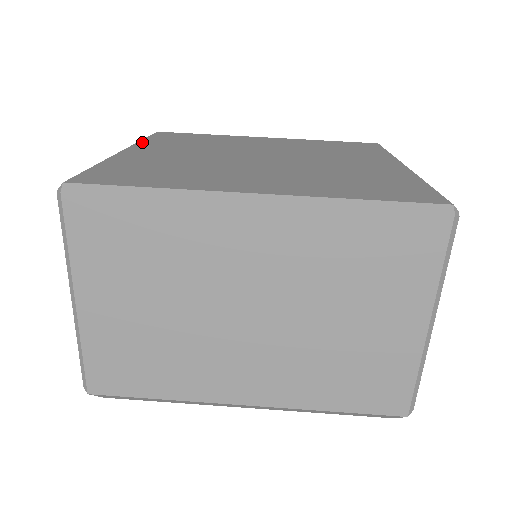
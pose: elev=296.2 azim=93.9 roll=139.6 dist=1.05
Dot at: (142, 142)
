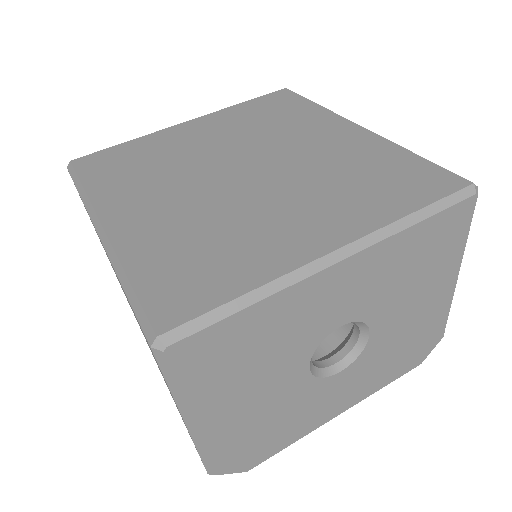
Dot at: (226, 109)
